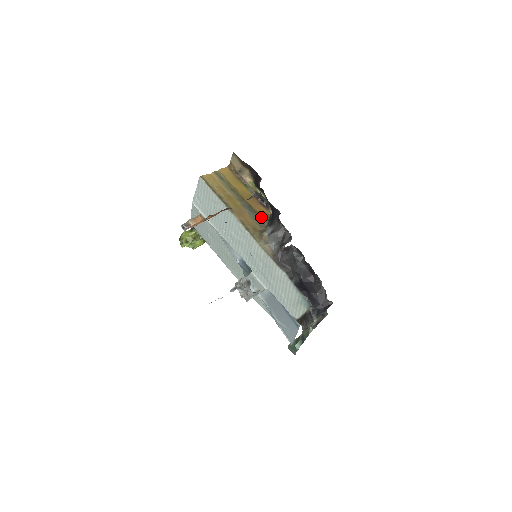
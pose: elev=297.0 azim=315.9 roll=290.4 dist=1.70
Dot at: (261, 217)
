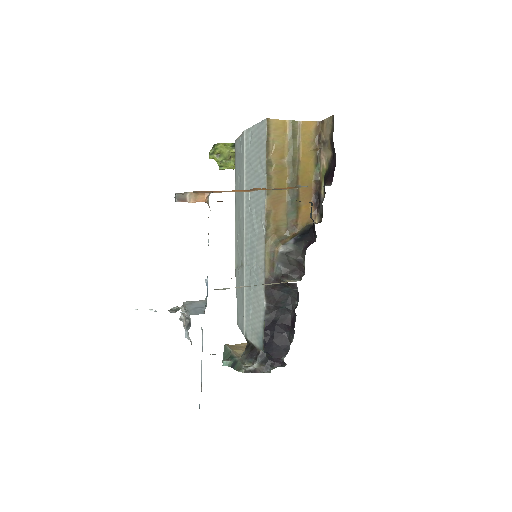
Dot at: (298, 218)
